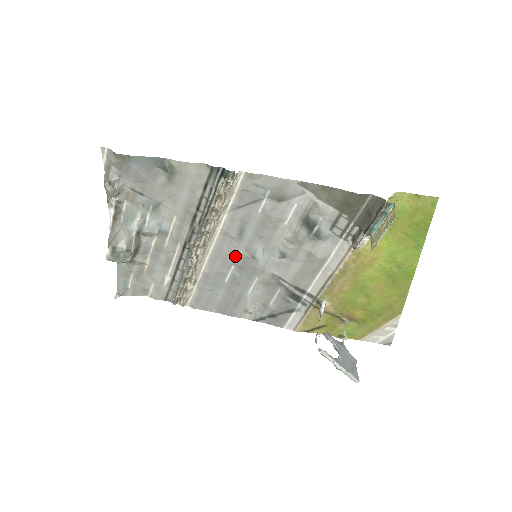
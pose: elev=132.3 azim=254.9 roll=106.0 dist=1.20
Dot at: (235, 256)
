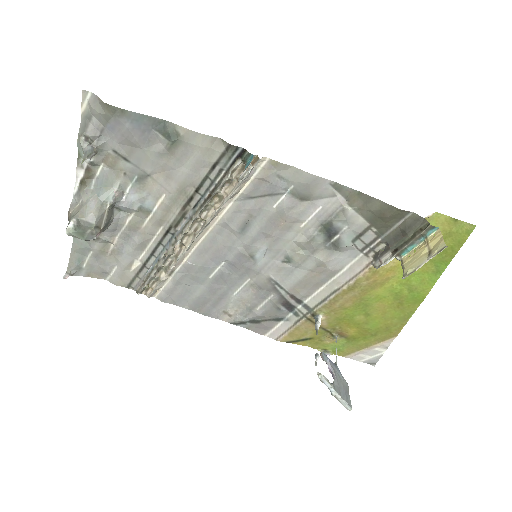
Dot at: (229, 252)
